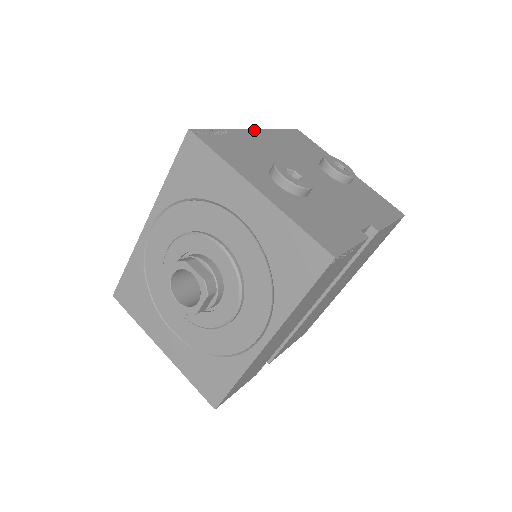
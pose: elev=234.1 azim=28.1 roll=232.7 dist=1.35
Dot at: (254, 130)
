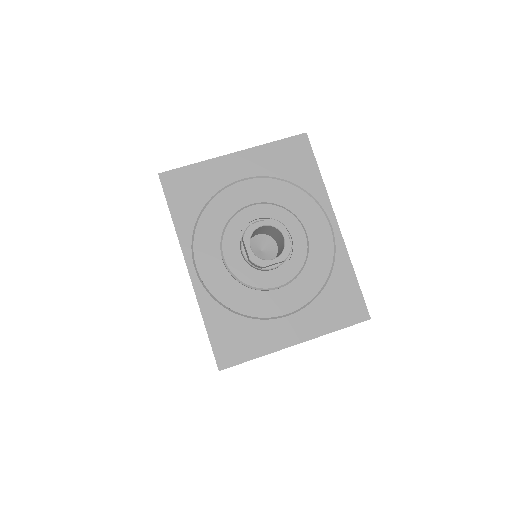
Dot at: occluded
